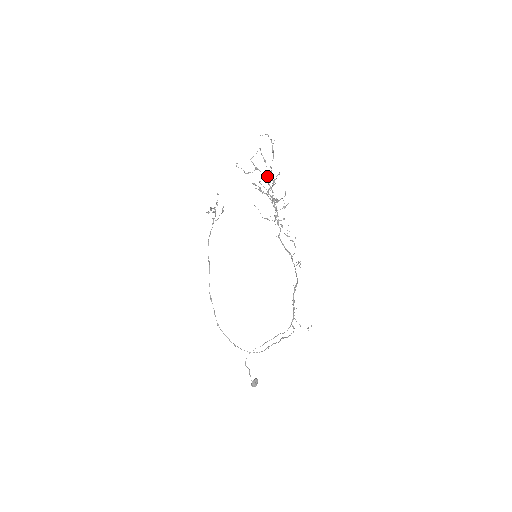
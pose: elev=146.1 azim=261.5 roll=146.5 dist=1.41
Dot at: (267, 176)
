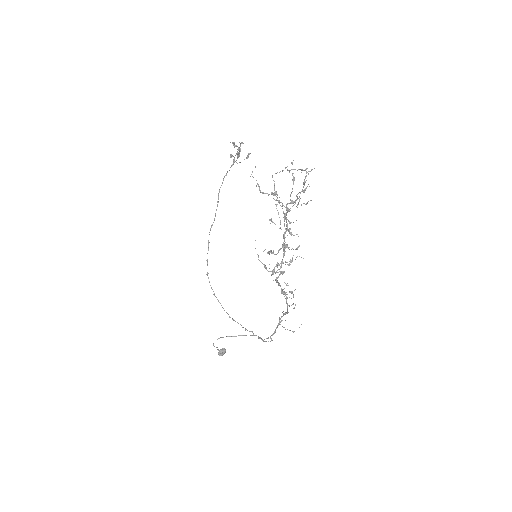
Dot at: (286, 207)
